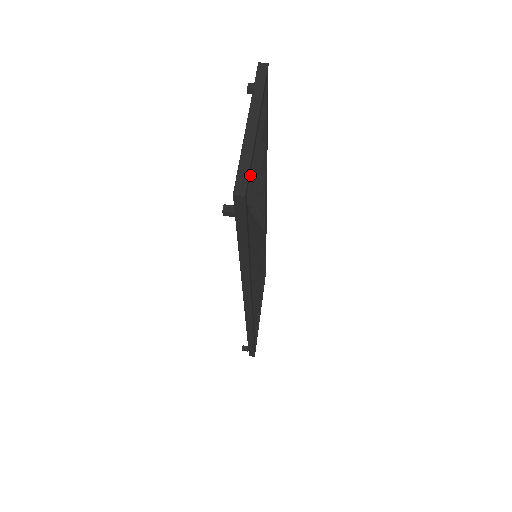
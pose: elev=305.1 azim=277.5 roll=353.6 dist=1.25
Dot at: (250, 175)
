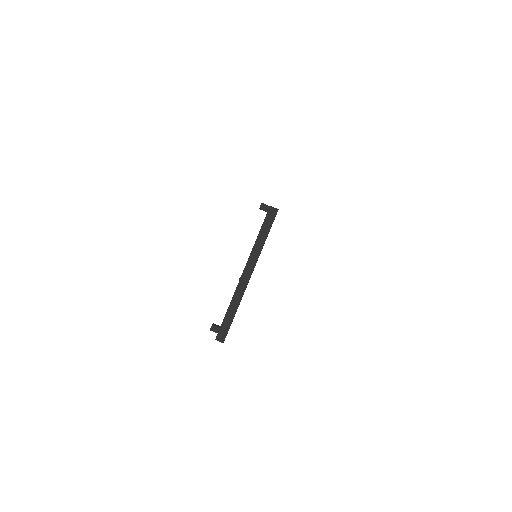
Dot at: occluded
